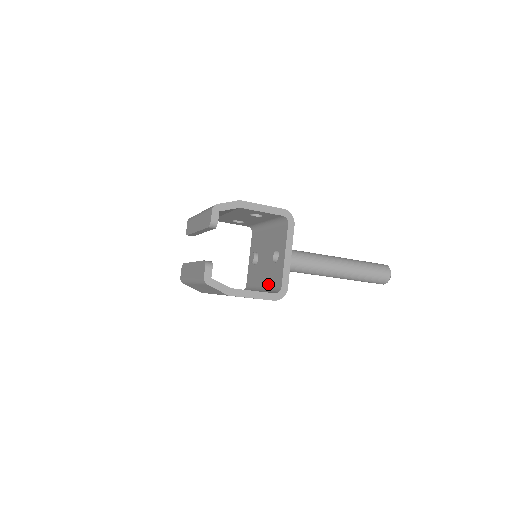
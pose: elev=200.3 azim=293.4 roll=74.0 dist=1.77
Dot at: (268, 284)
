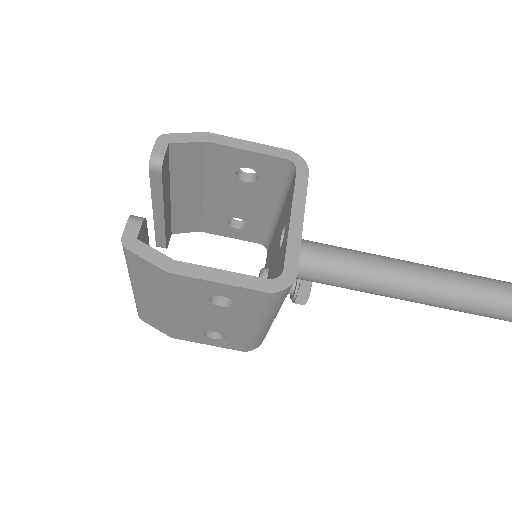
Dot at: occluded
